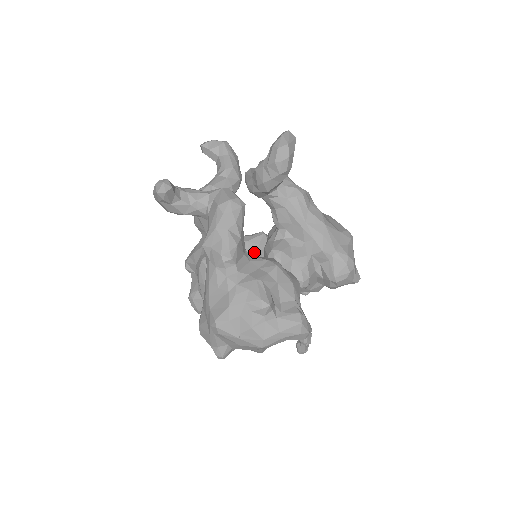
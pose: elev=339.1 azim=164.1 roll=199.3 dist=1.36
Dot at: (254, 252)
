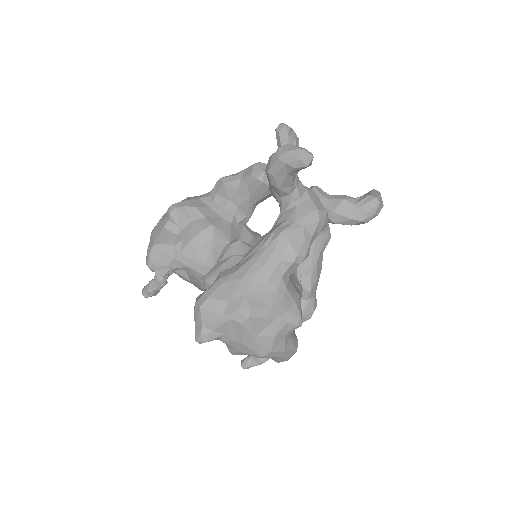
Dot at: occluded
